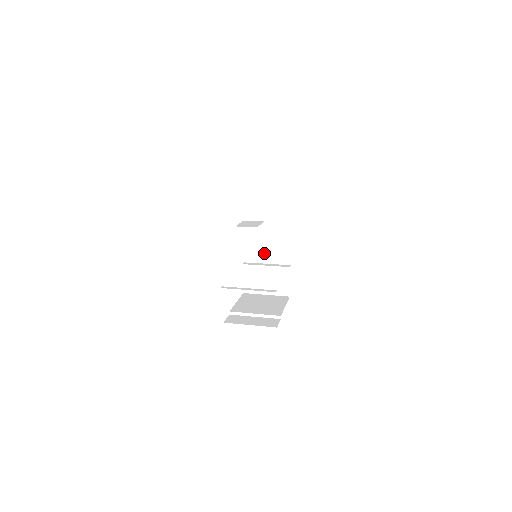
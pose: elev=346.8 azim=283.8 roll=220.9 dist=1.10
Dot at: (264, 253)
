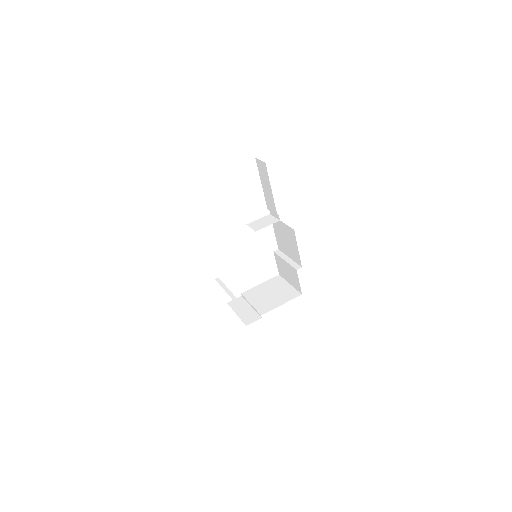
Dot at: (286, 248)
